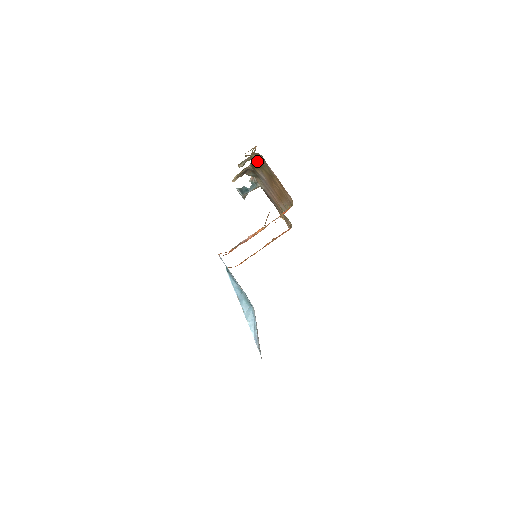
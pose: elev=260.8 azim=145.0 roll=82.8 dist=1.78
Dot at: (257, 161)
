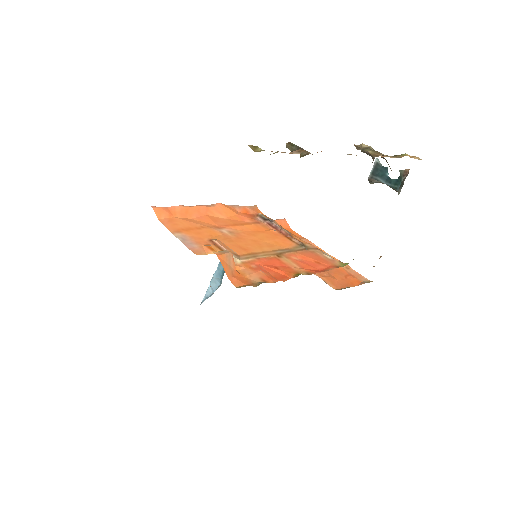
Dot at: occluded
